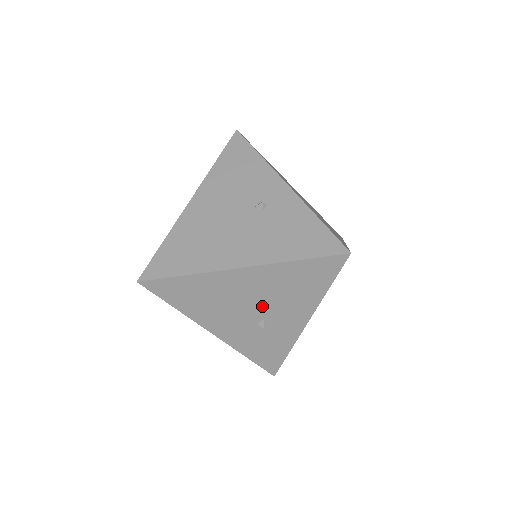
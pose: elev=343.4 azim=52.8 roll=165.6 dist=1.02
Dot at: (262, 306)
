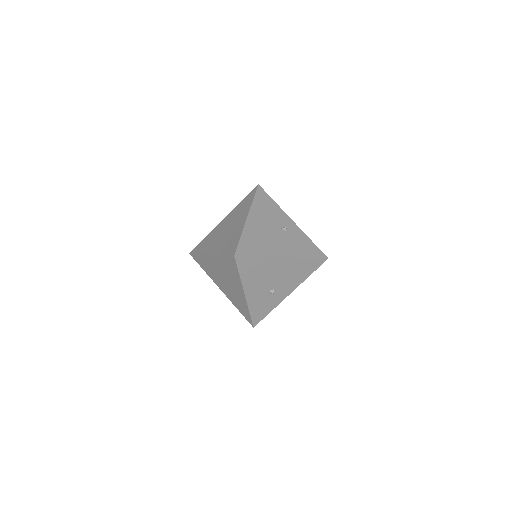
Dot at: (279, 280)
